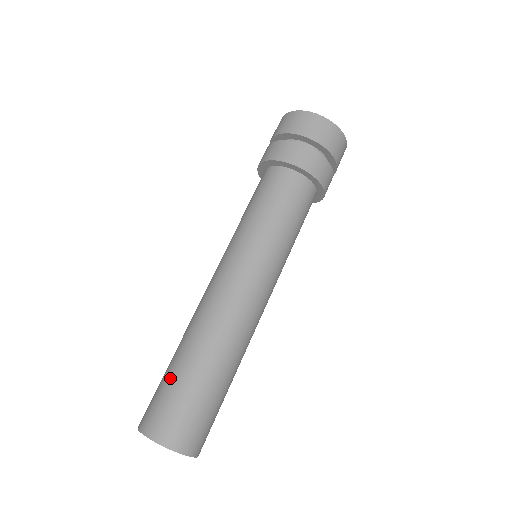
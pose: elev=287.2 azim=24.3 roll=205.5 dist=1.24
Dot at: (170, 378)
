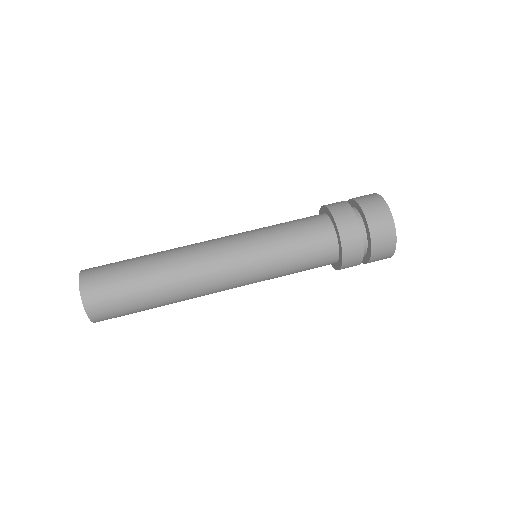
Dot at: occluded
